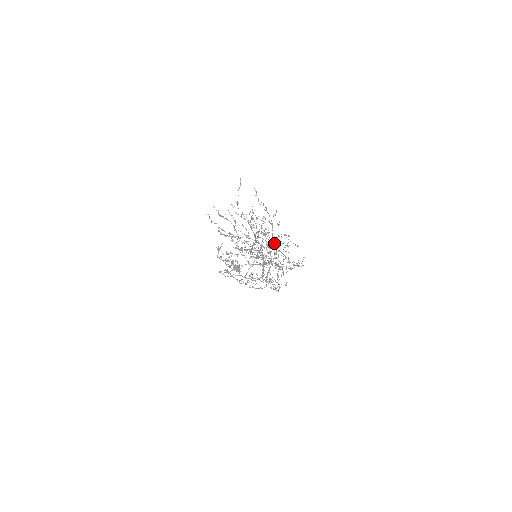
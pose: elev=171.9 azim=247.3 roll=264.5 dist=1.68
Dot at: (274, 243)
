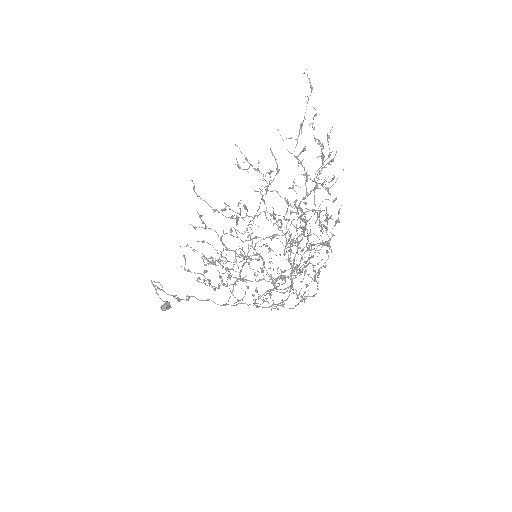
Dot at: (296, 225)
